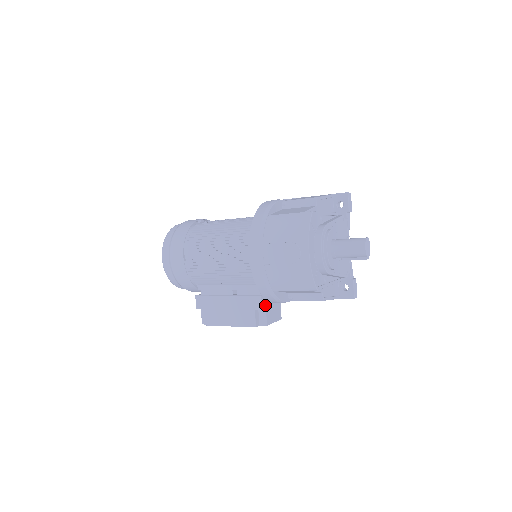
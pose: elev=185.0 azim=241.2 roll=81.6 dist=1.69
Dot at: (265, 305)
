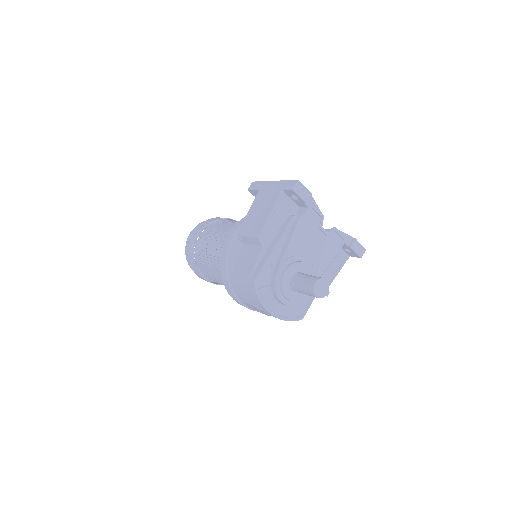
Dot at: occluded
